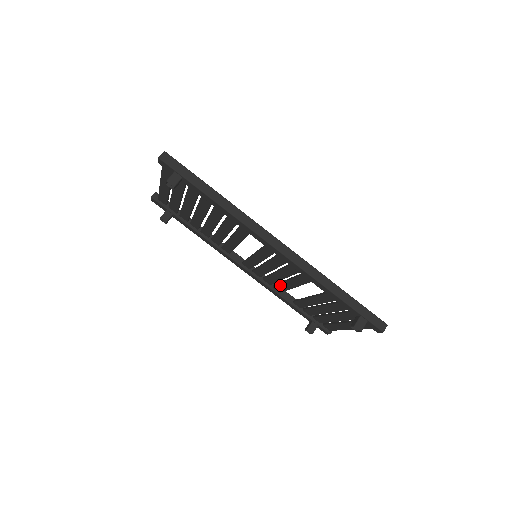
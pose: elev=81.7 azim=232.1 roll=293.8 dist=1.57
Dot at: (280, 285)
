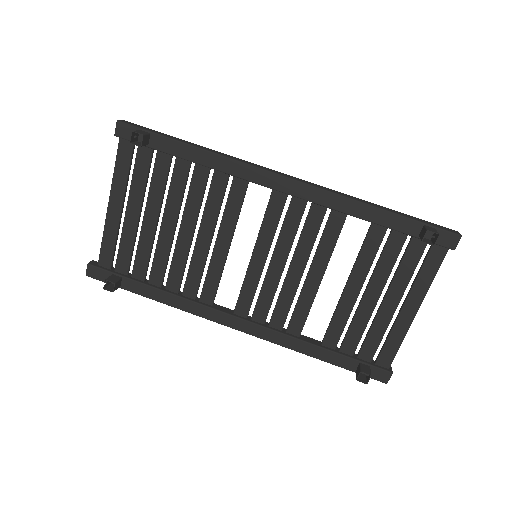
Dot at: (298, 306)
